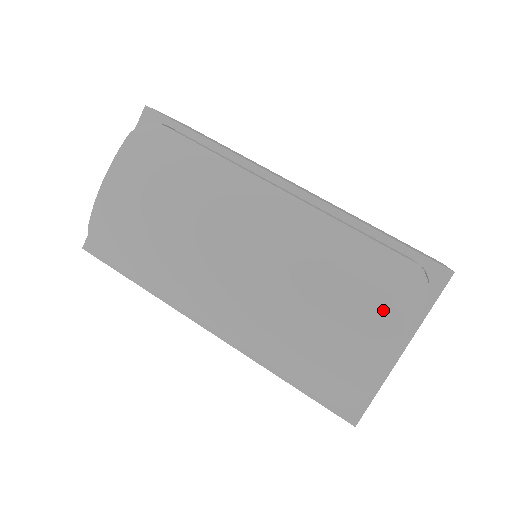
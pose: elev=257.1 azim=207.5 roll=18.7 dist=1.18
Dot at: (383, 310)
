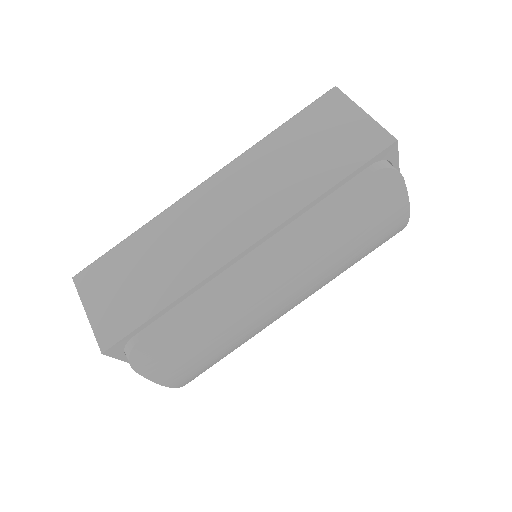
Dot at: (386, 210)
